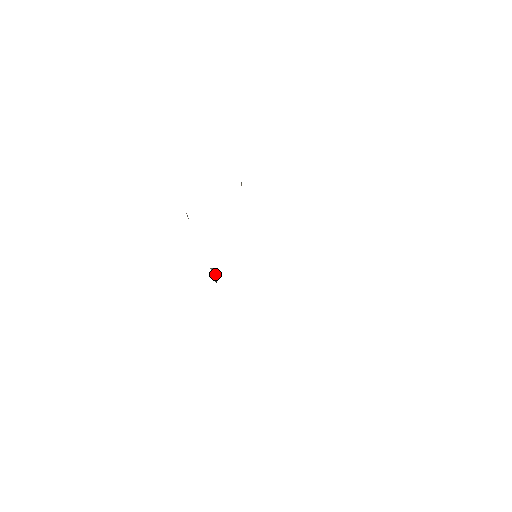
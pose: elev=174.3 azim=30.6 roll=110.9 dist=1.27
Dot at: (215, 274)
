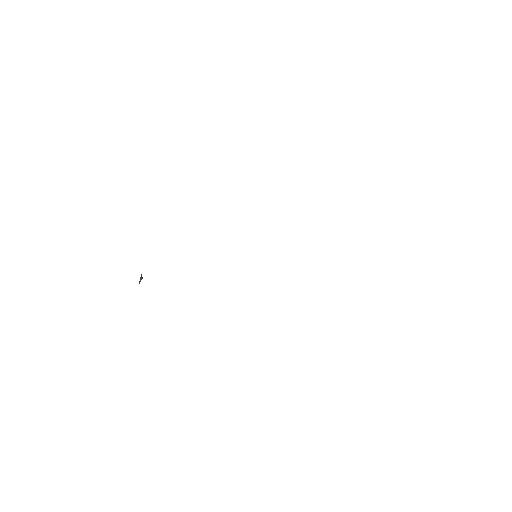
Dot at: (140, 280)
